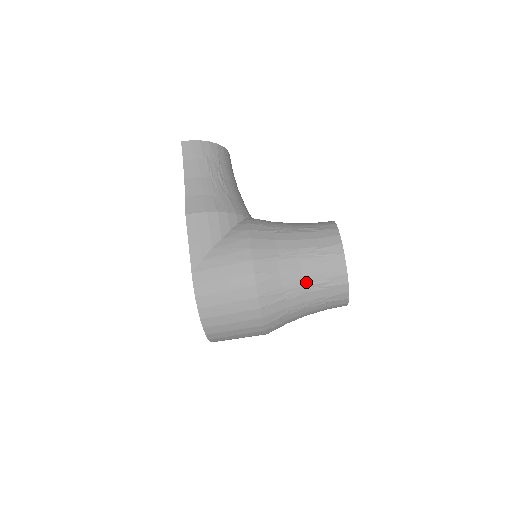
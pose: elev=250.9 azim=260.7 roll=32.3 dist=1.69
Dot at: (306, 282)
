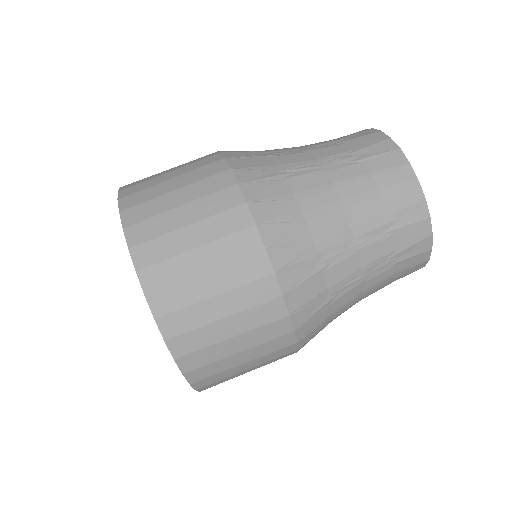
Dot at: (306, 146)
